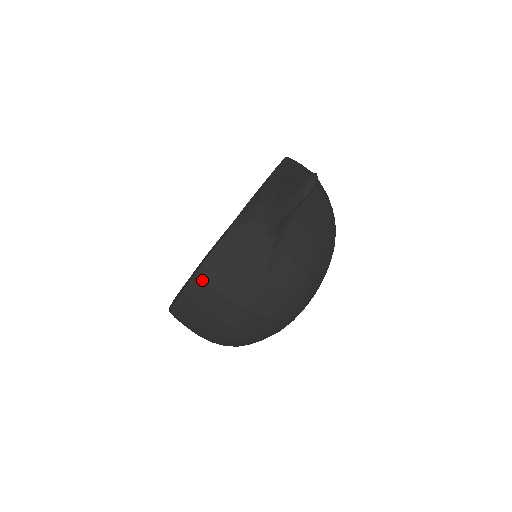
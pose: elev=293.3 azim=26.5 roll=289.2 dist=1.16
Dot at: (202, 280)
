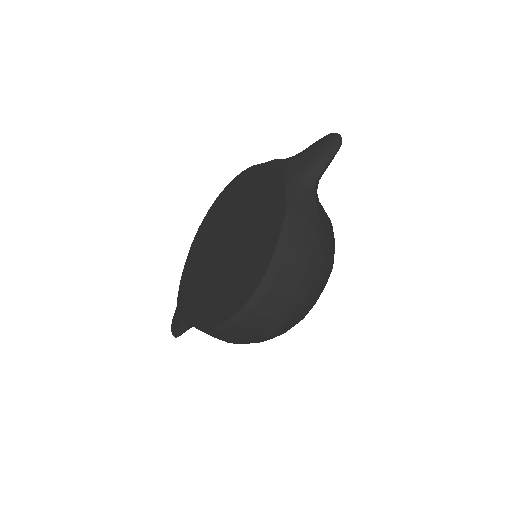
Dot at: (287, 242)
